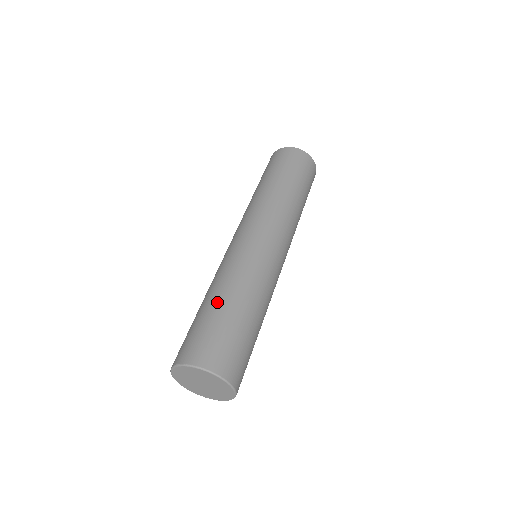
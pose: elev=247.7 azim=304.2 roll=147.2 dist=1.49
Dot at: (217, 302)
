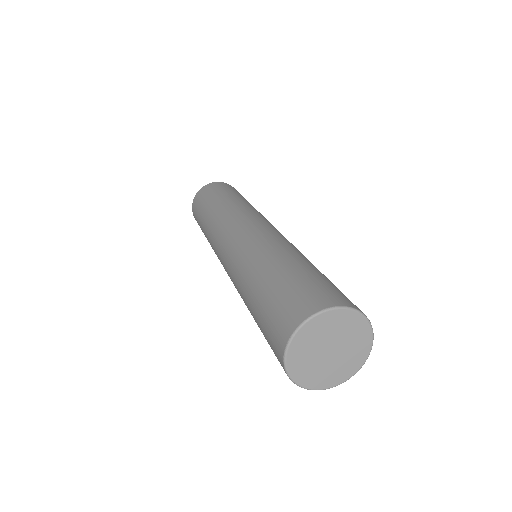
Dot at: (256, 288)
